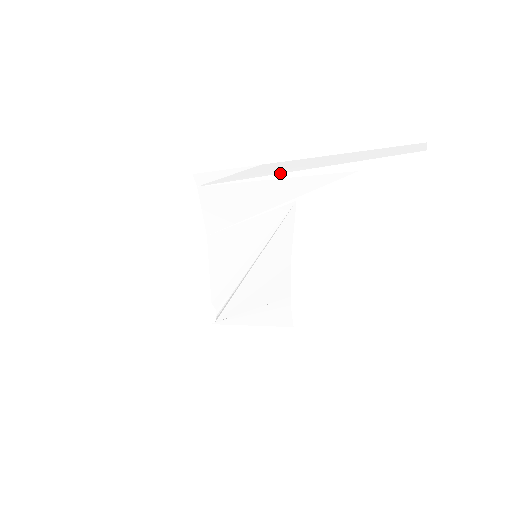
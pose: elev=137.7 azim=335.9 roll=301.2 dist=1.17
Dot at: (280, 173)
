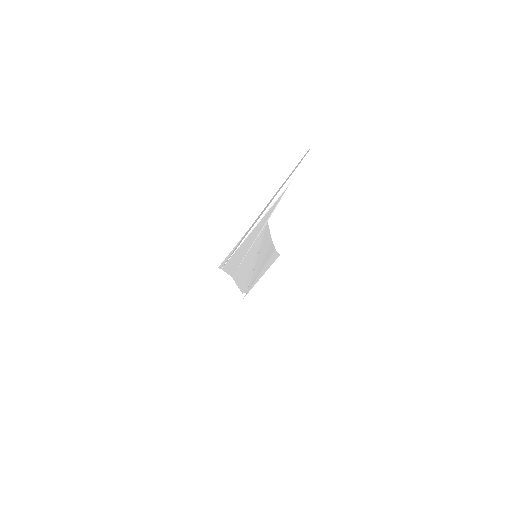
Dot at: (256, 222)
